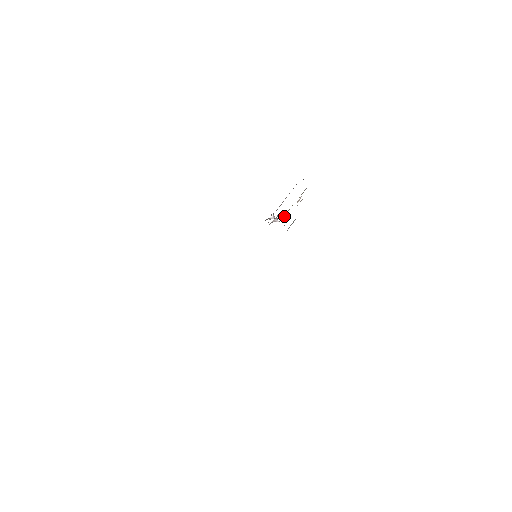
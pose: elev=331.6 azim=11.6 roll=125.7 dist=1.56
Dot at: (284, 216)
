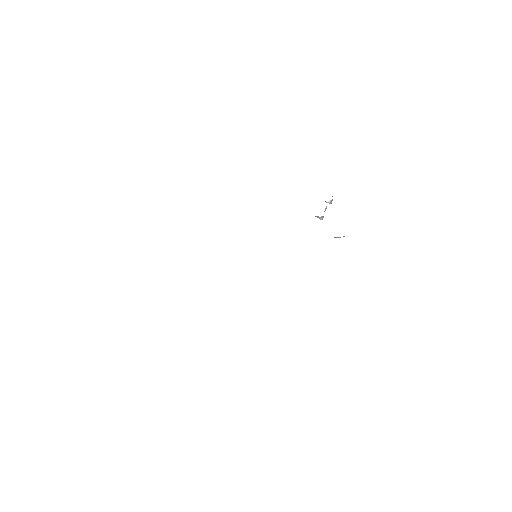
Dot at: occluded
